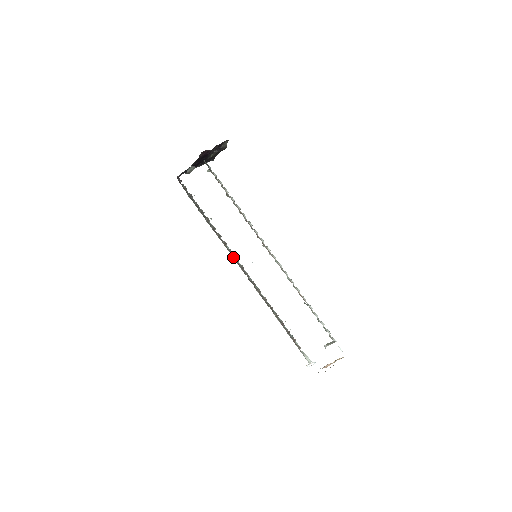
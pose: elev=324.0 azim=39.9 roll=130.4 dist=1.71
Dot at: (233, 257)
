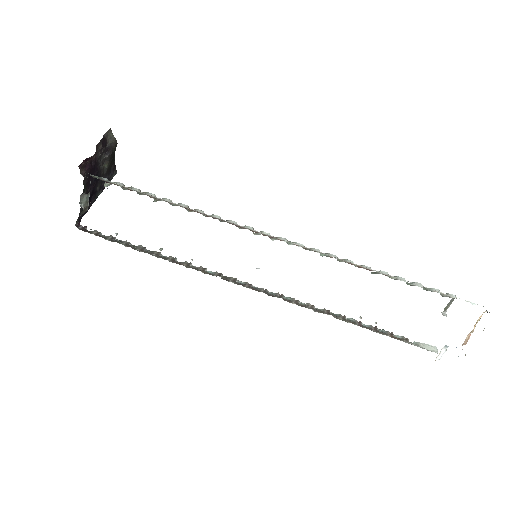
Dot at: (226, 280)
